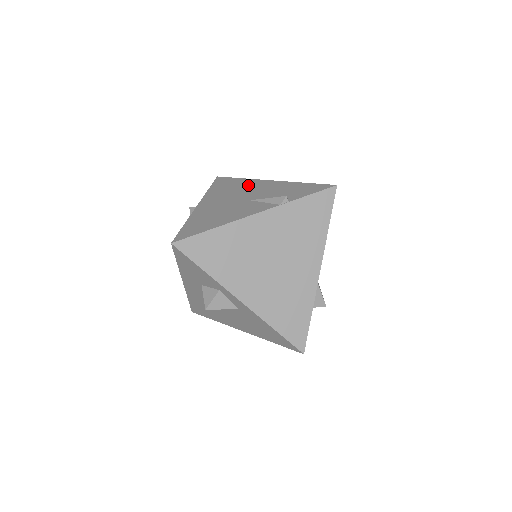
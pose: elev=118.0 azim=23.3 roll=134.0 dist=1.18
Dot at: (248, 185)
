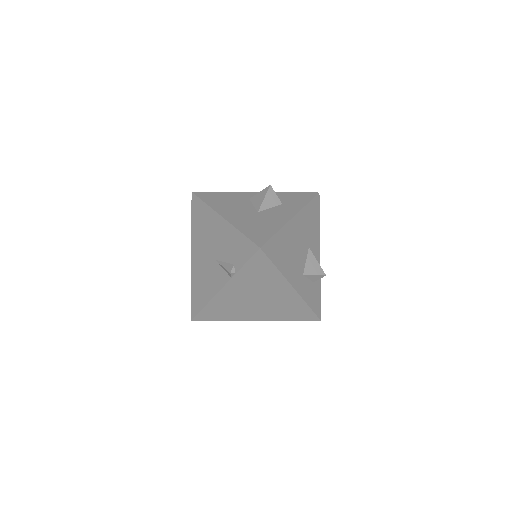
Dot at: (210, 224)
